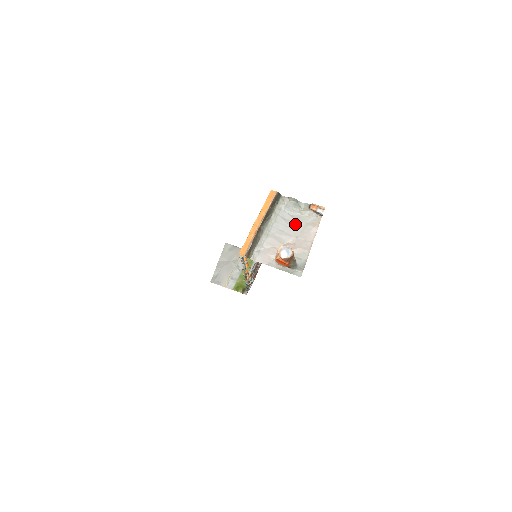
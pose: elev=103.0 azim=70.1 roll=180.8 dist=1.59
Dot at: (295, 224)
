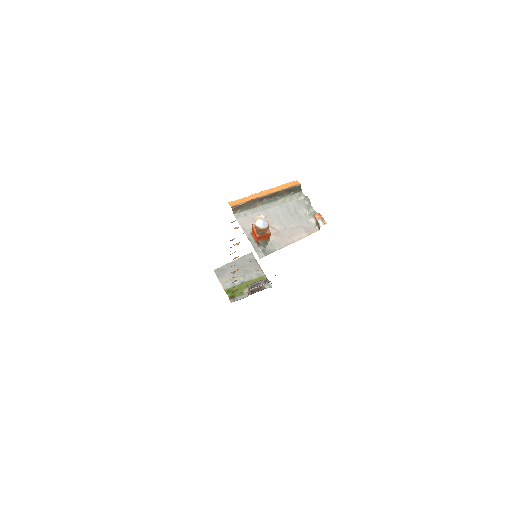
Dot at: (293, 219)
